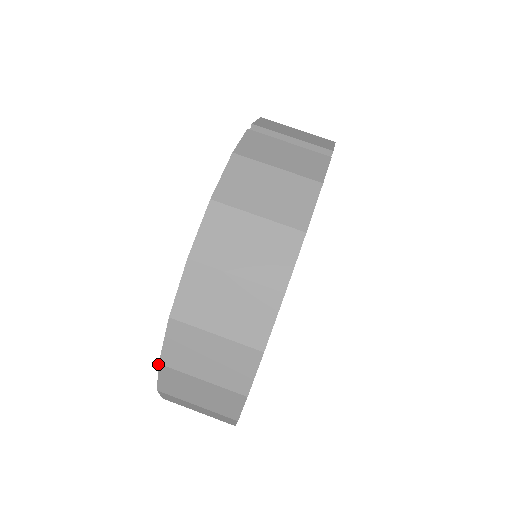
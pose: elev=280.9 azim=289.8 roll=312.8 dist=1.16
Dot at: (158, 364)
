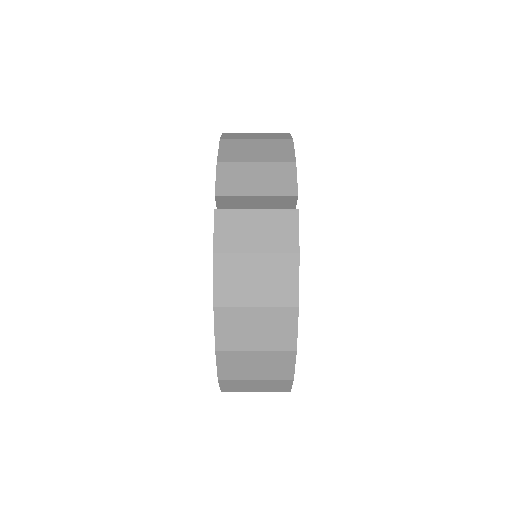
Dot at: occluded
